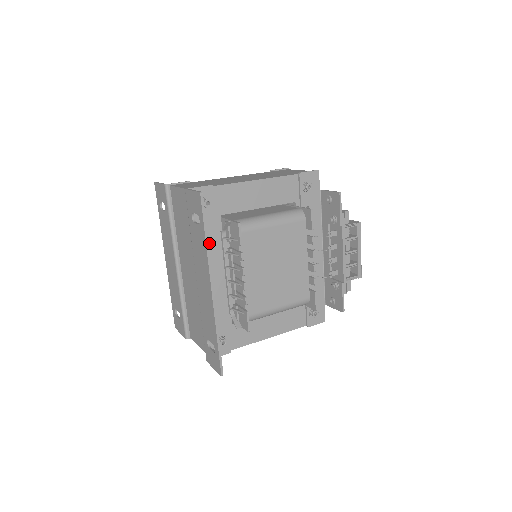
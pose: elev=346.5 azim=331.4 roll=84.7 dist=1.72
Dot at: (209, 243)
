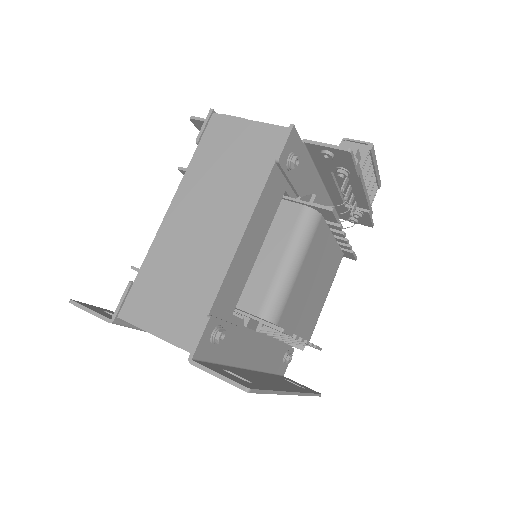
Dot at: (240, 345)
